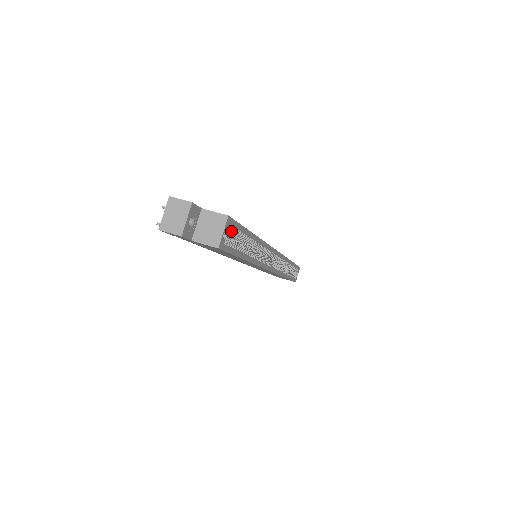
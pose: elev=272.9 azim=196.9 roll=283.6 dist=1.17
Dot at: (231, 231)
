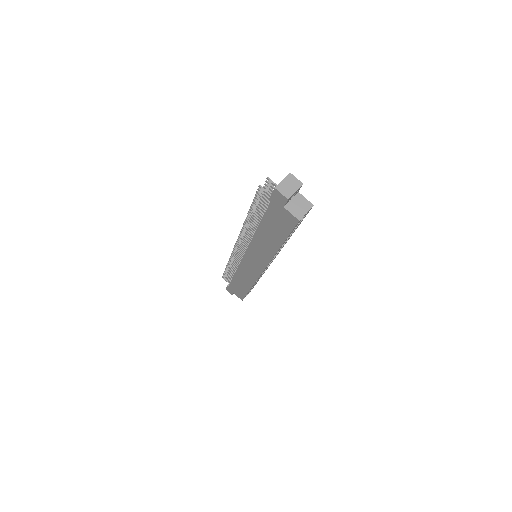
Dot at: occluded
